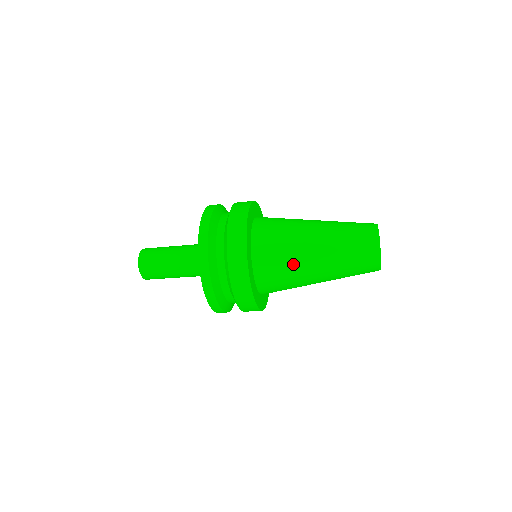
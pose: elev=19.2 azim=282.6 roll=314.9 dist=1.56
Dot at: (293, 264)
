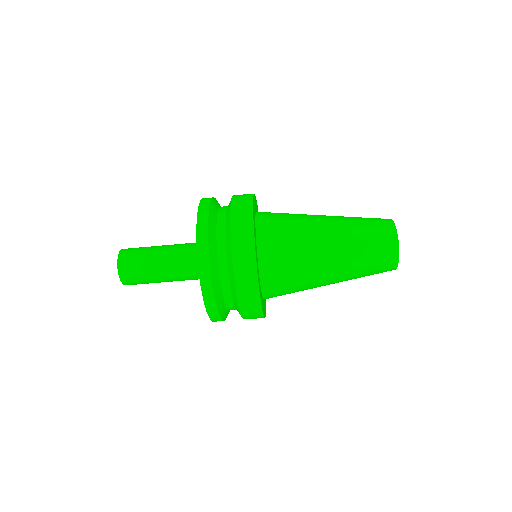
Dot at: (300, 219)
